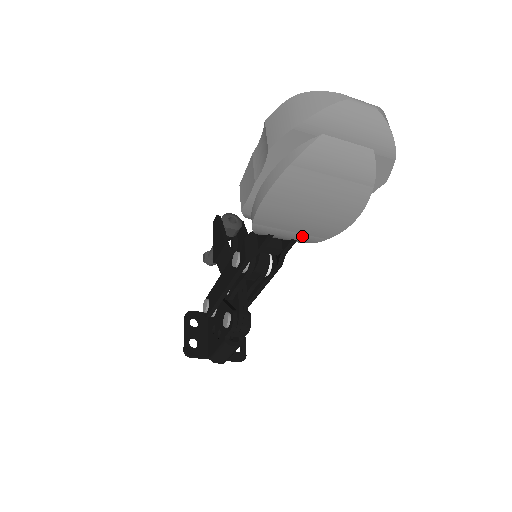
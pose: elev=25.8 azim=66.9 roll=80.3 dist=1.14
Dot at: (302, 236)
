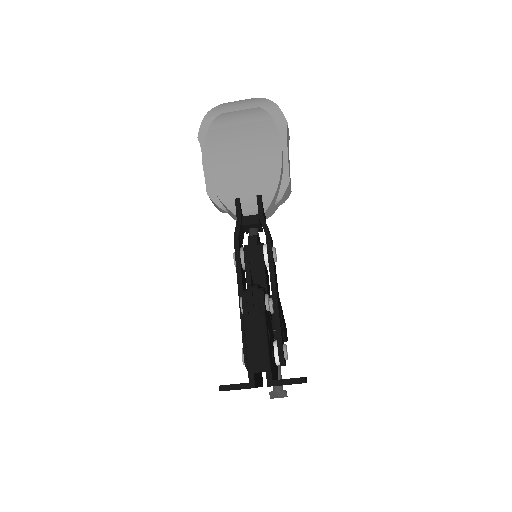
Dot at: (258, 185)
